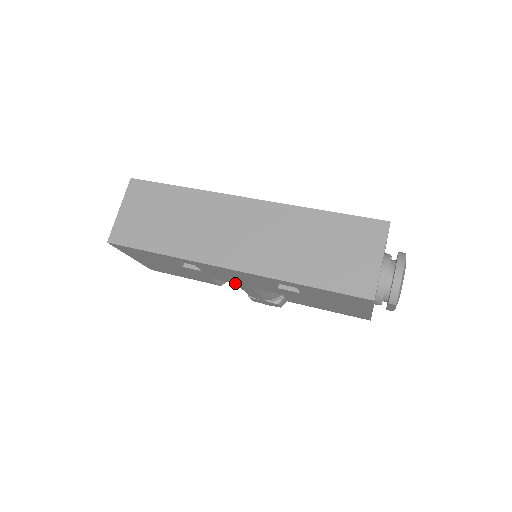
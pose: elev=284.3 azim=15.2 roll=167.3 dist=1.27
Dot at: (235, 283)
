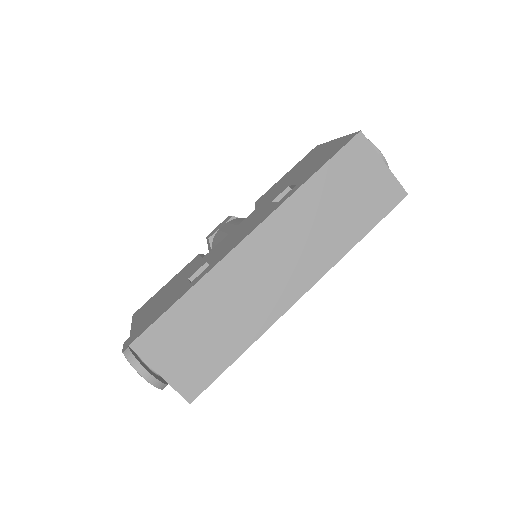
Dot at: occluded
